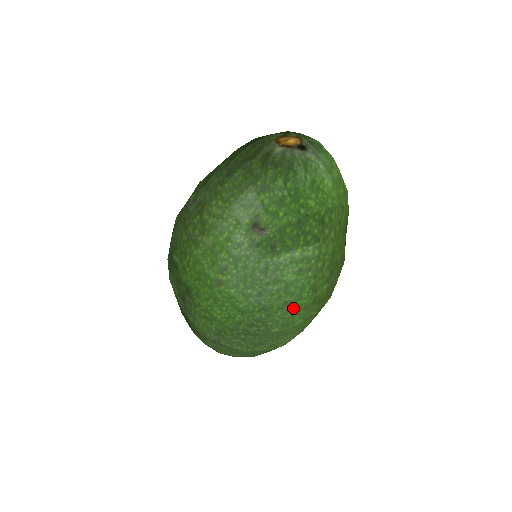
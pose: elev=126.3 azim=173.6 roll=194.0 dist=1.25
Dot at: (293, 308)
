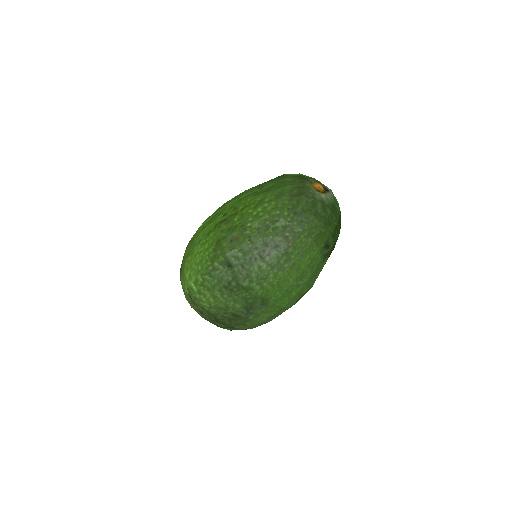
Dot at: occluded
